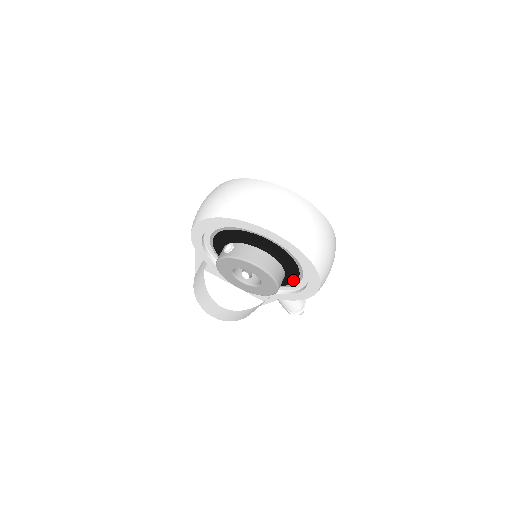
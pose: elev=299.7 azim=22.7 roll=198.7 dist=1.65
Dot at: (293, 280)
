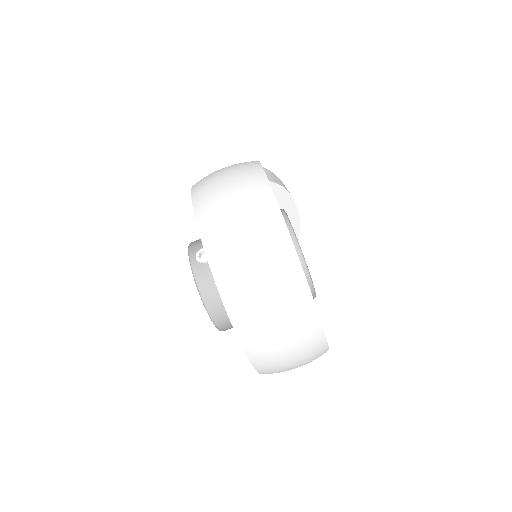
Dot at: occluded
